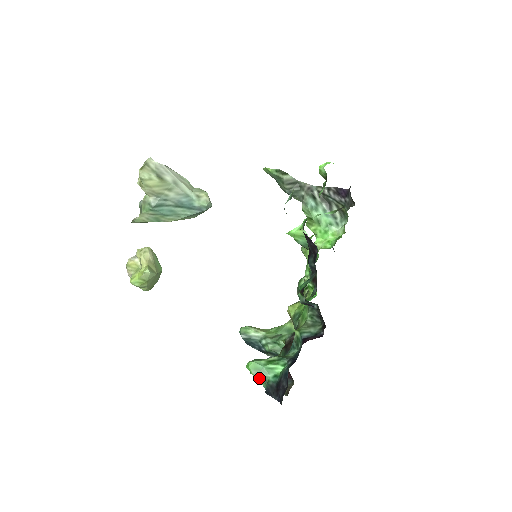
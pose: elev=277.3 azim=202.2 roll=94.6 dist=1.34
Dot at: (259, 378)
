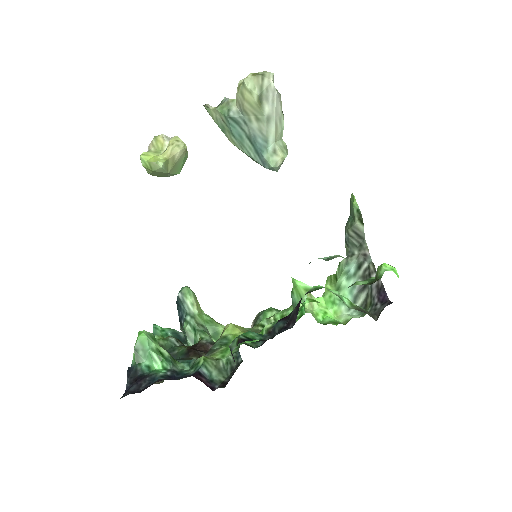
Dot at: (136, 353)
